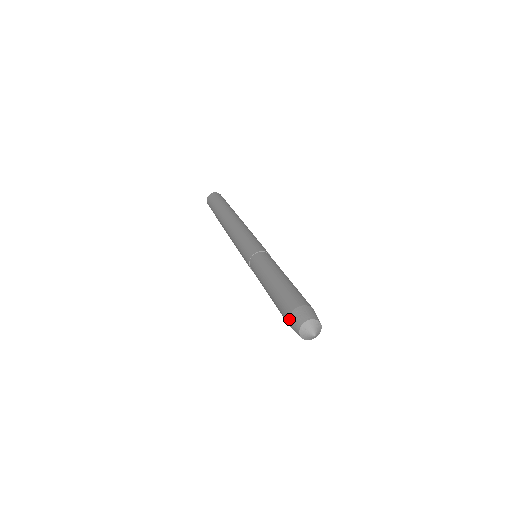
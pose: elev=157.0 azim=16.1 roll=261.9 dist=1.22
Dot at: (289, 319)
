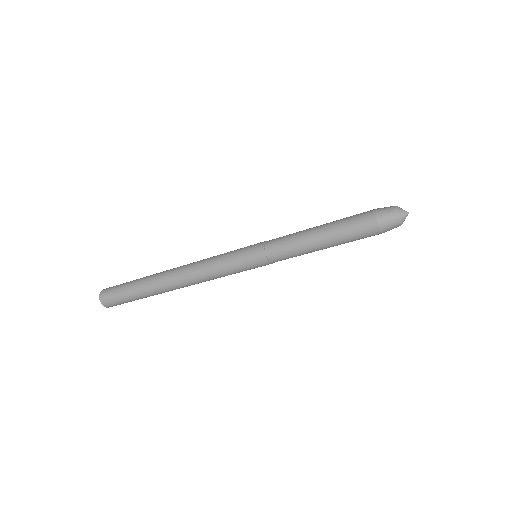
Dot at: (378, 208)
